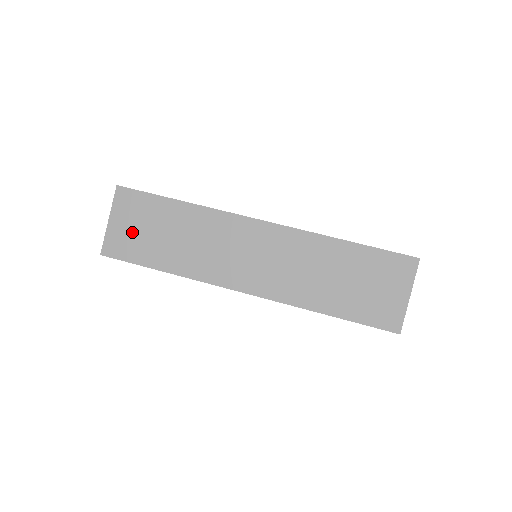
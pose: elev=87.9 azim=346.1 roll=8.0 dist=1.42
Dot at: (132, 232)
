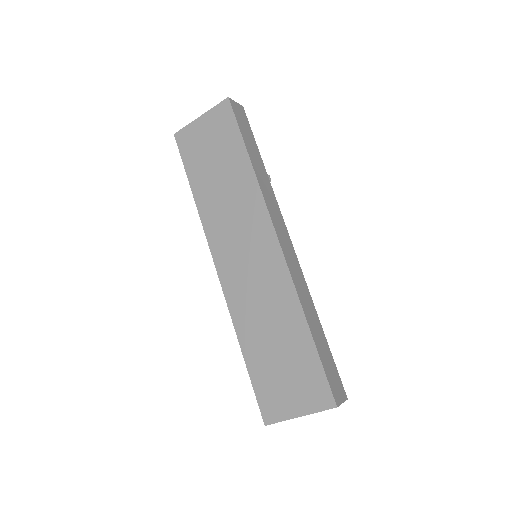
Dot at: (203, 142)
